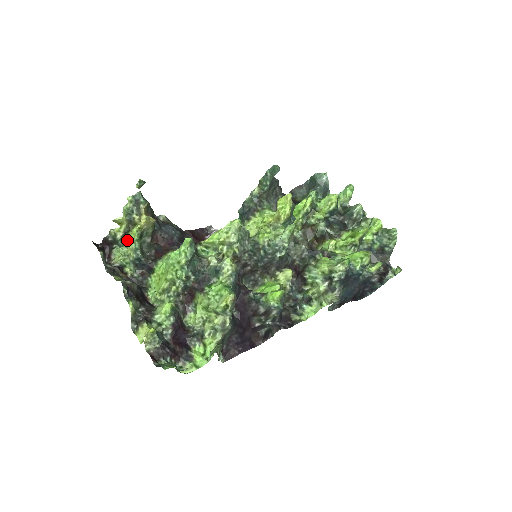
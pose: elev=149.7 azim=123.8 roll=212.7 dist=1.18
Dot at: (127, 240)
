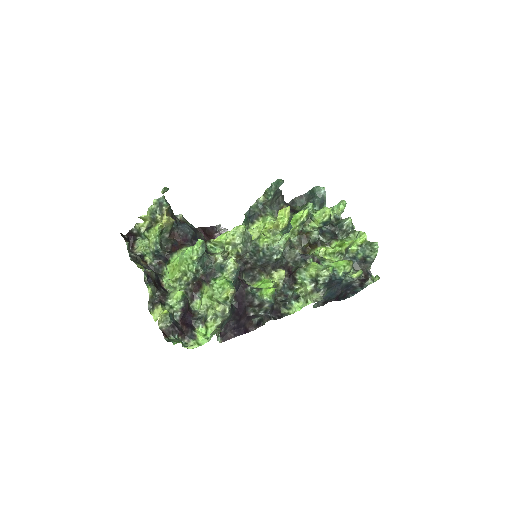
Dot at: (149, 234)
